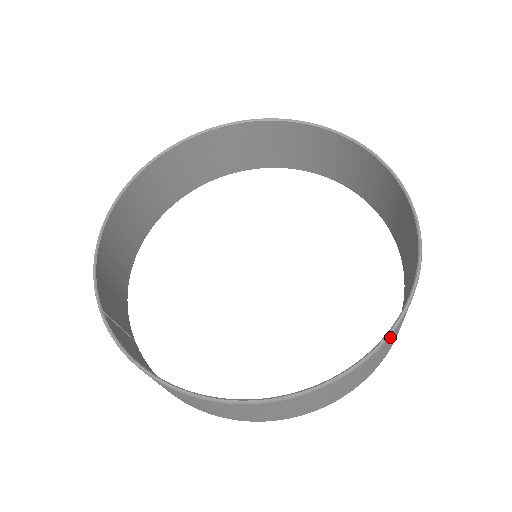
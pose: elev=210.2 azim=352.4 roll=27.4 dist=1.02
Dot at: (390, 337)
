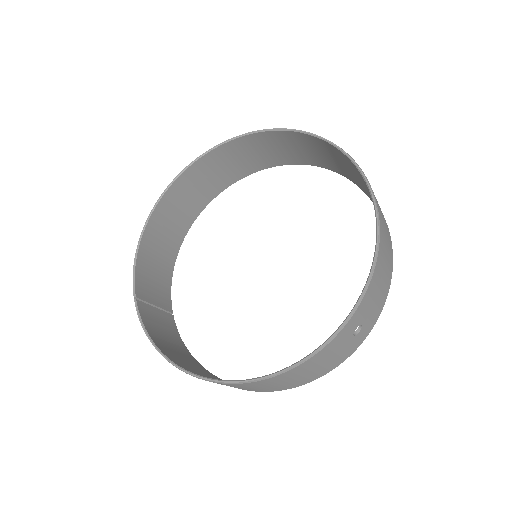
Dot at: (330, 345)
